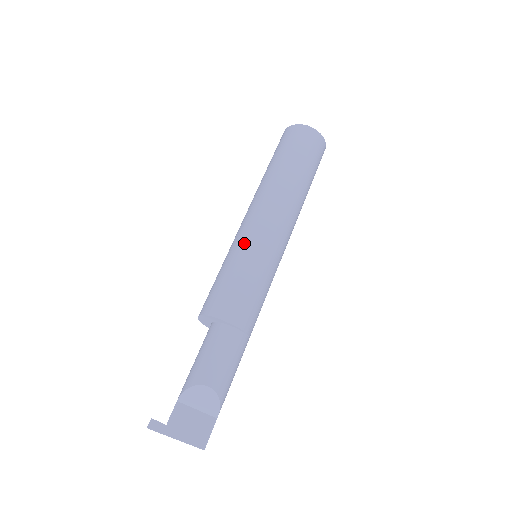
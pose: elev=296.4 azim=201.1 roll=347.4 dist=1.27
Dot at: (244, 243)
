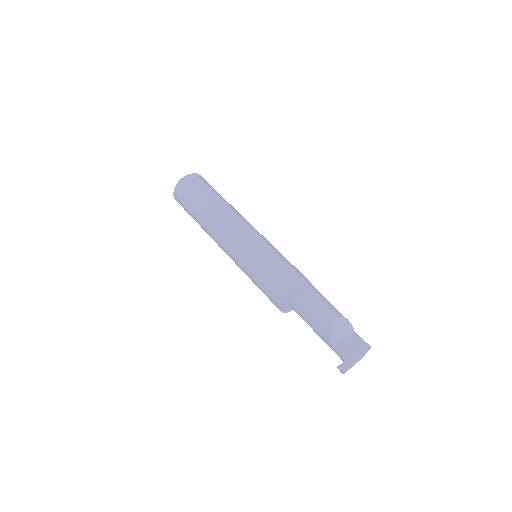
Dot at: (250, 251)
